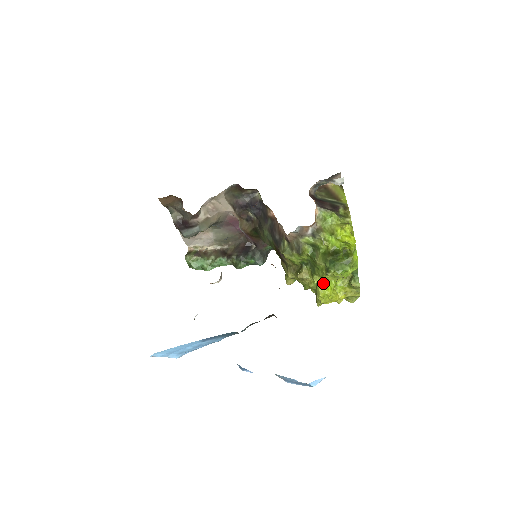
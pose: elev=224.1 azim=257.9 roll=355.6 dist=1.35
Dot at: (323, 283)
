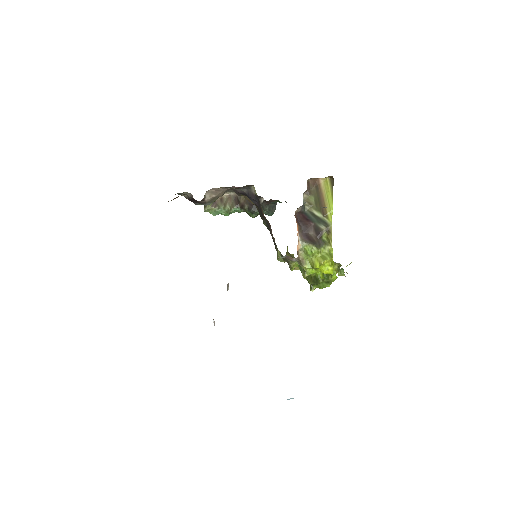
Dot at: occluded
